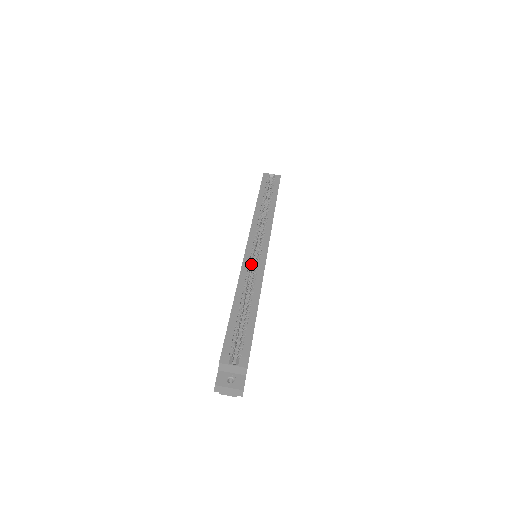
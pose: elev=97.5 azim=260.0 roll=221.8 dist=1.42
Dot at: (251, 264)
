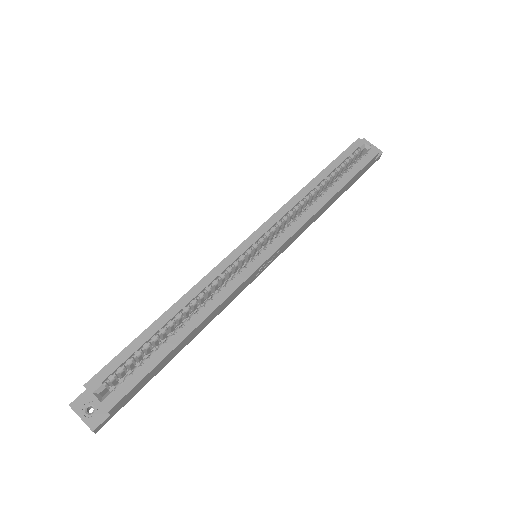
Dot at: (230, 269)
